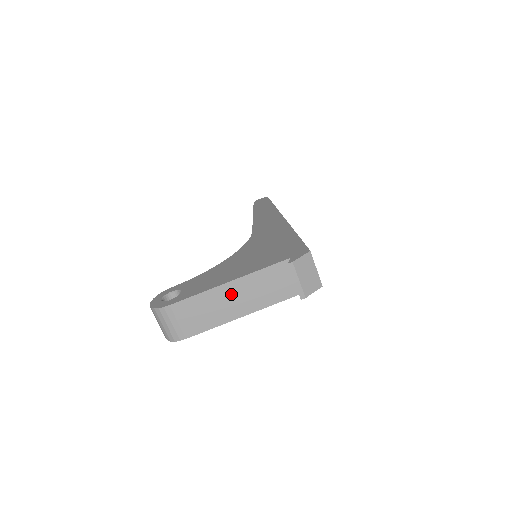
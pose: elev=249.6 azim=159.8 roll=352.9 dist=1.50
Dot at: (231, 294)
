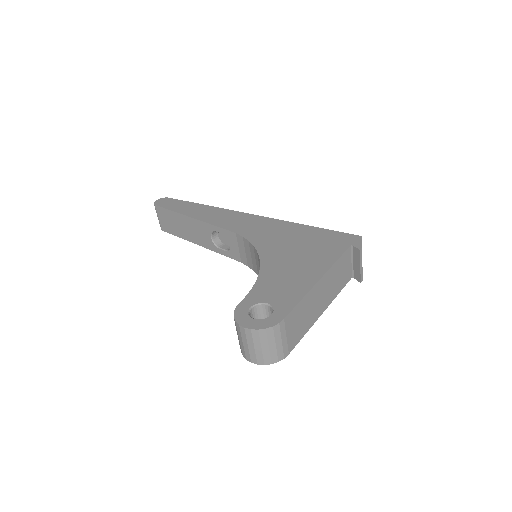
Dot at: (320, 292)
